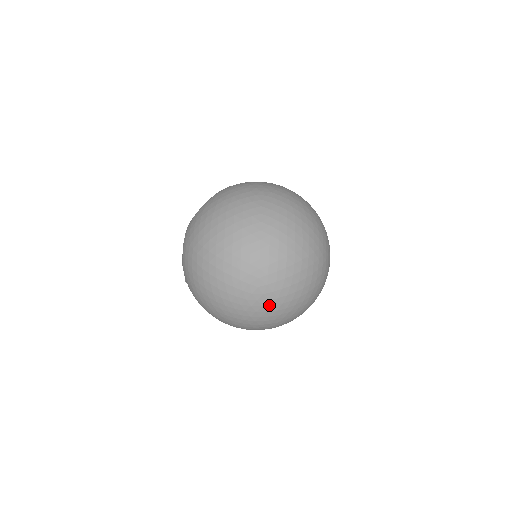
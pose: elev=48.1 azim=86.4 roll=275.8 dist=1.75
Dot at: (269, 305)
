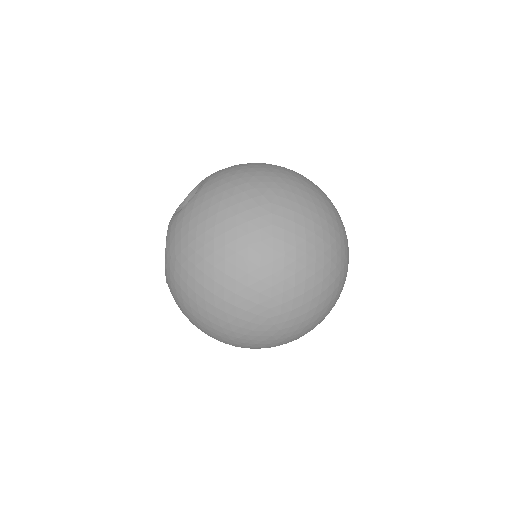
Dot at: (280, 334)
